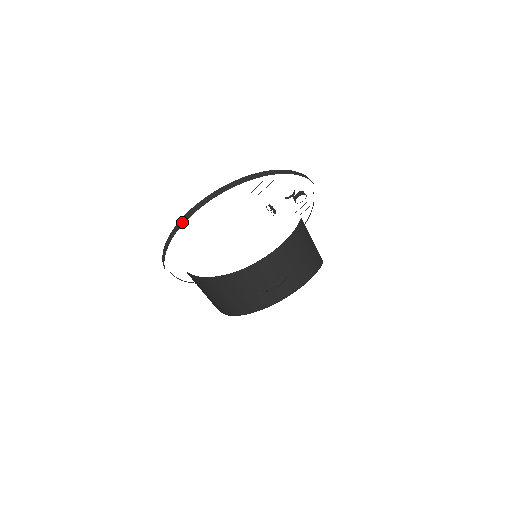
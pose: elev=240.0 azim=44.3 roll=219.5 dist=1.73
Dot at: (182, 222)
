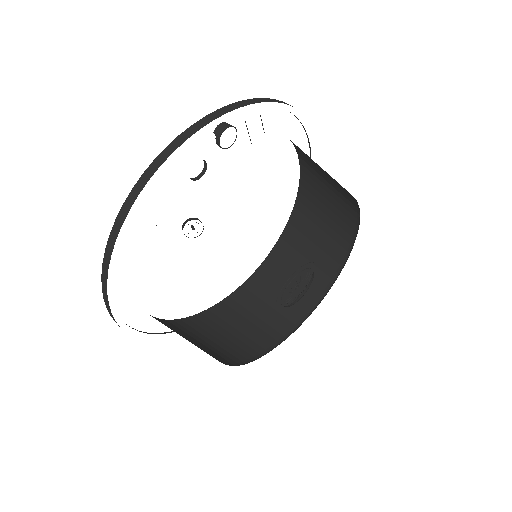
Dot at: occluded
